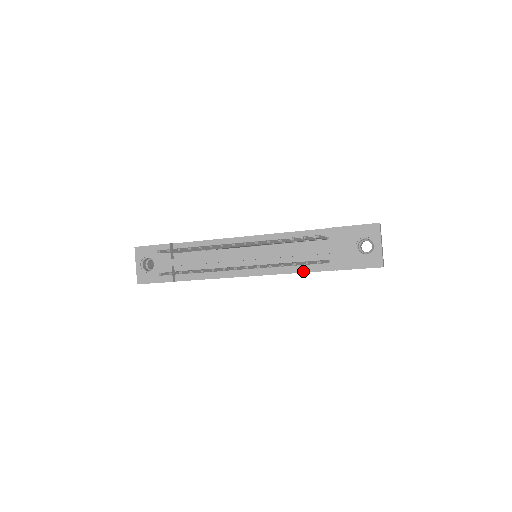
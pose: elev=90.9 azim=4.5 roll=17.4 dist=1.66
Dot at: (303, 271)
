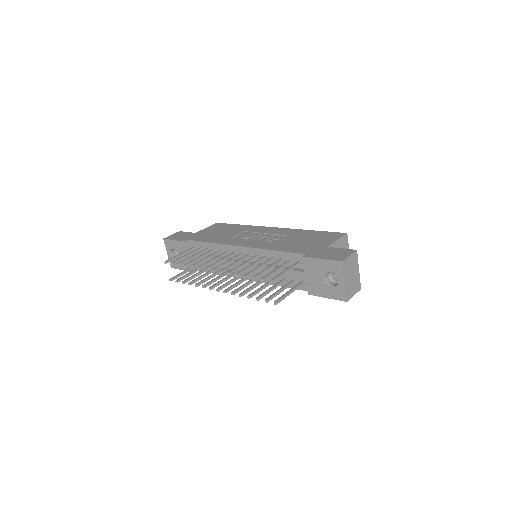
Dot at: occluded
